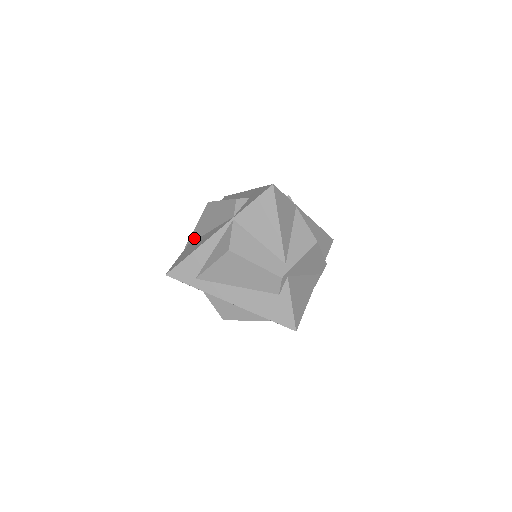
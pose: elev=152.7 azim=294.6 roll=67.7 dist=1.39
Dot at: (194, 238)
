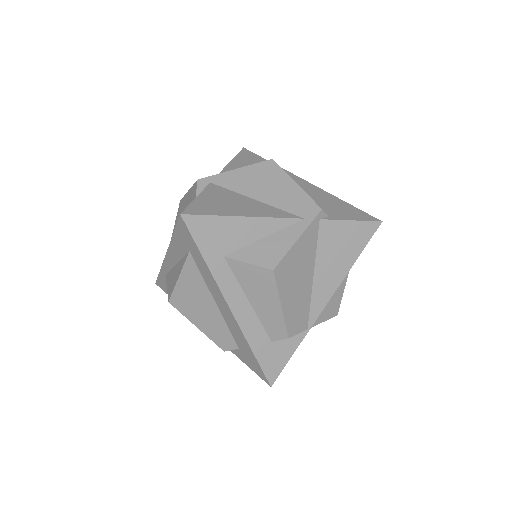
Dot at: occluded
